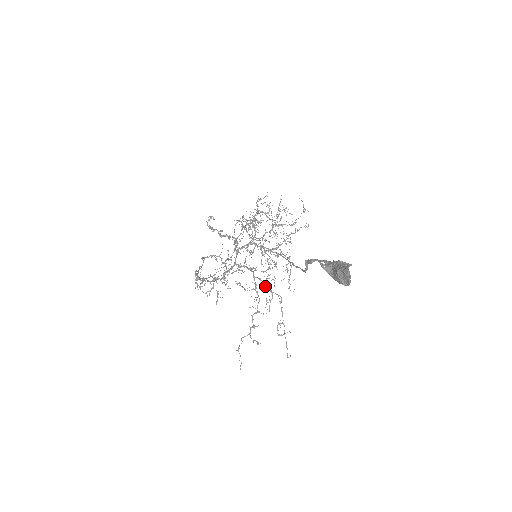
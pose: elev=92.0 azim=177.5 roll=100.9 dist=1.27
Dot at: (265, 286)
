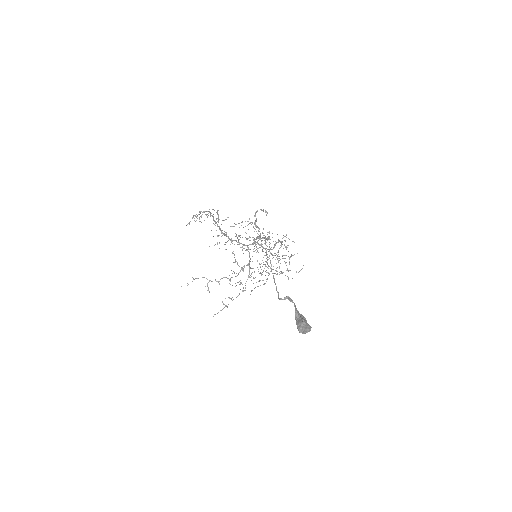
Dot at: (248, 275)
